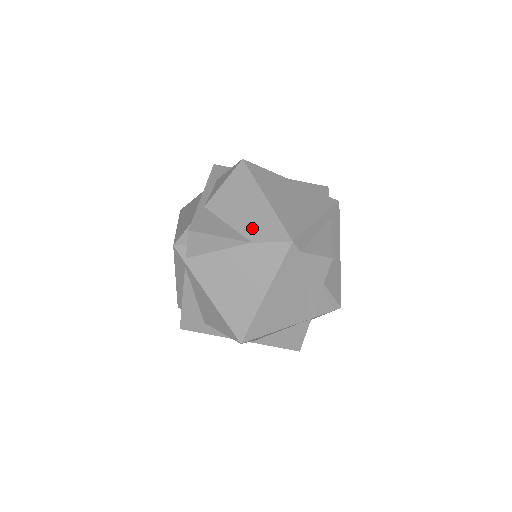
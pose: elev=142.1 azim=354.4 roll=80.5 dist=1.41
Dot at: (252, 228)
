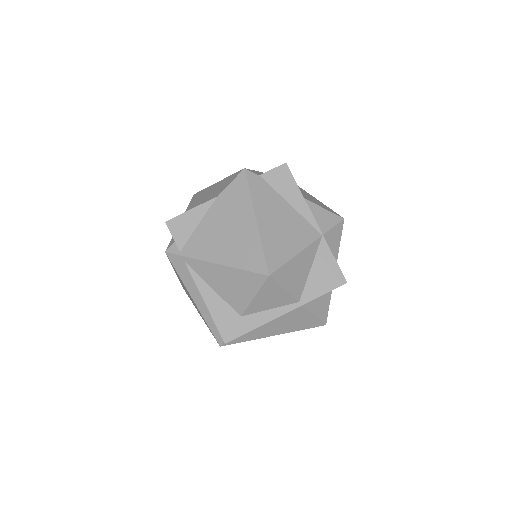
Dot at: (215, 194)
